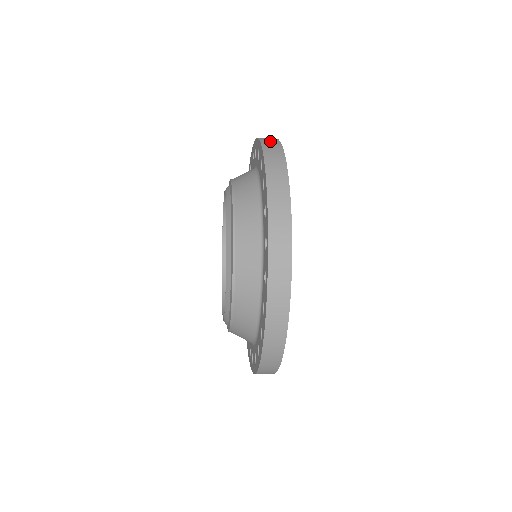
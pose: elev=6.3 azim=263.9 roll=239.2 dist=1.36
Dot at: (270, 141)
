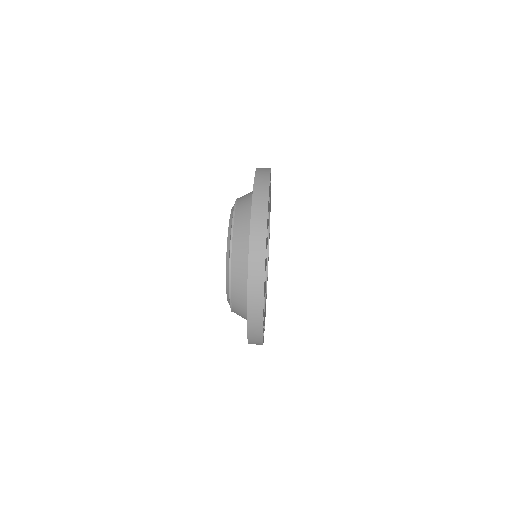
Dot at: (260, 208)
